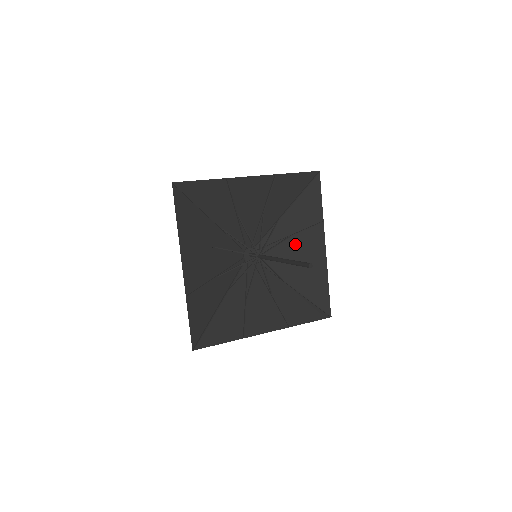
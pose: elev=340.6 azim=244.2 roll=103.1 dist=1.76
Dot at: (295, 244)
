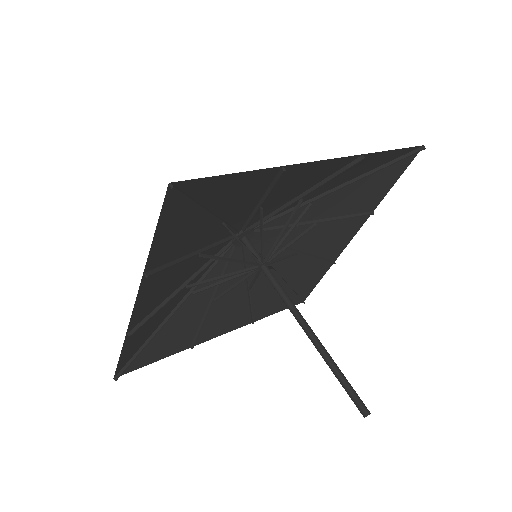
Dot at: (315, 230)
